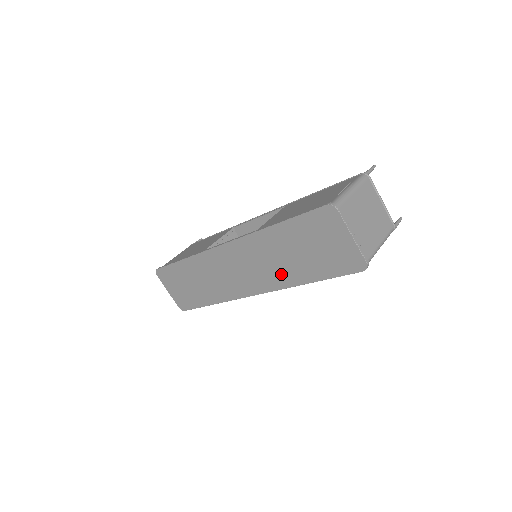
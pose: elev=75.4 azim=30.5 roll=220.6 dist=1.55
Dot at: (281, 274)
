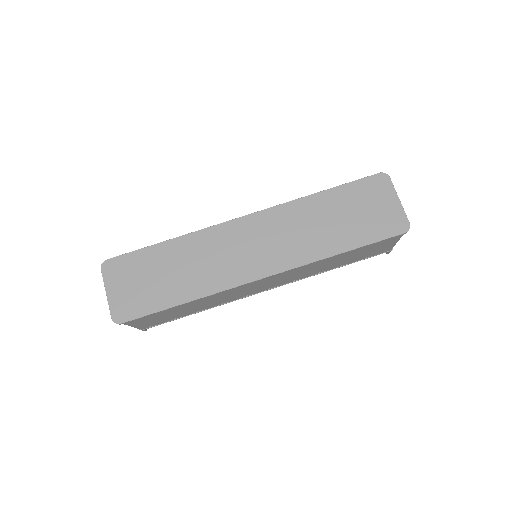
Dot at: (311, 245)
